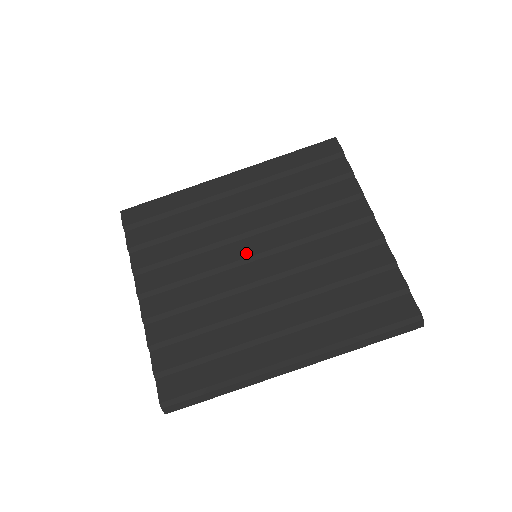
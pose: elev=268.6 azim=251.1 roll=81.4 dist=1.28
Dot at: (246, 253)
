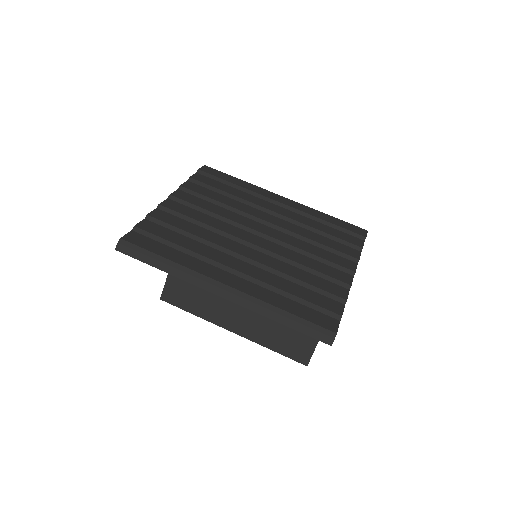
Dot at: (255, 228)
